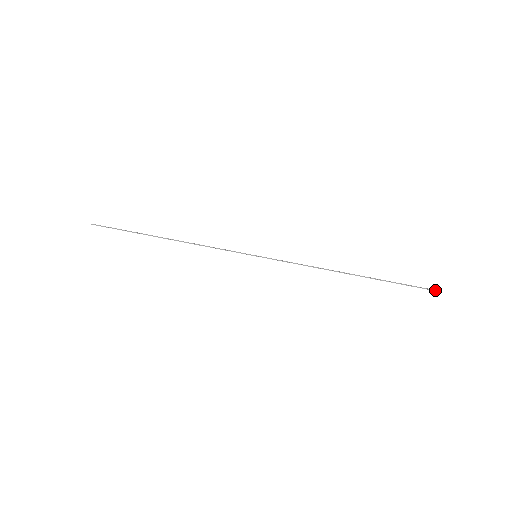
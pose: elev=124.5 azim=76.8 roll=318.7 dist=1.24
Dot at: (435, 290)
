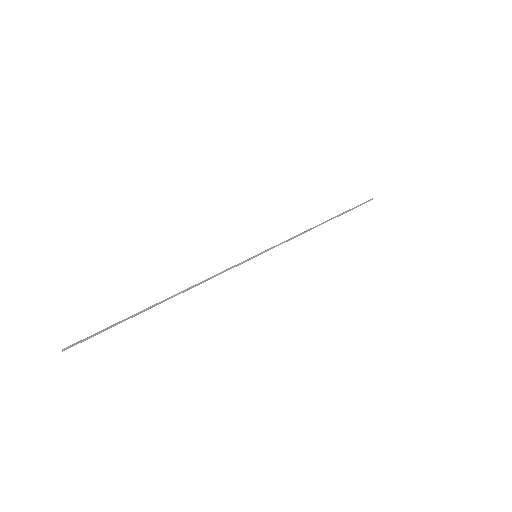
Dot at: occluded
